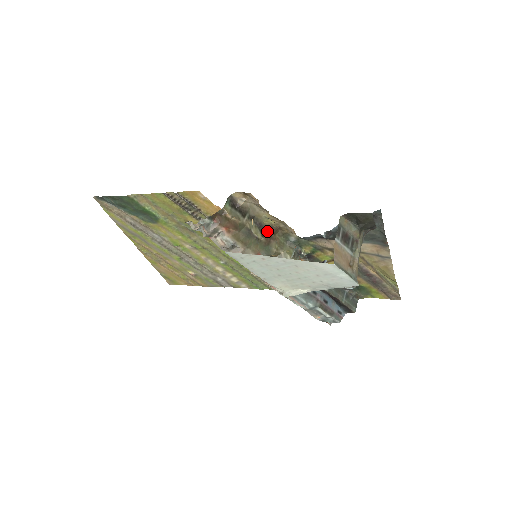
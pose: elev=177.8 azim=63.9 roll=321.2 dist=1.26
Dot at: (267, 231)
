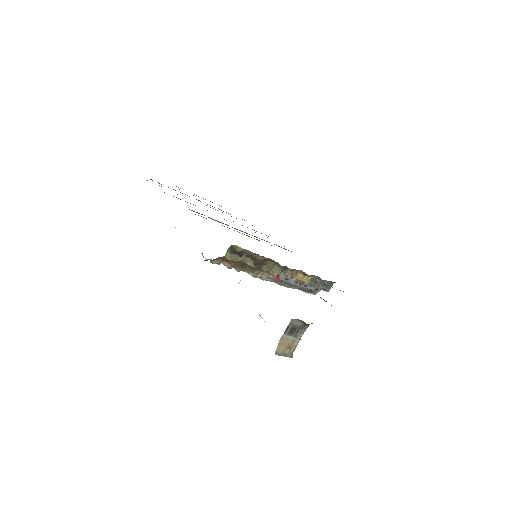
Dot at: (260, 262)
